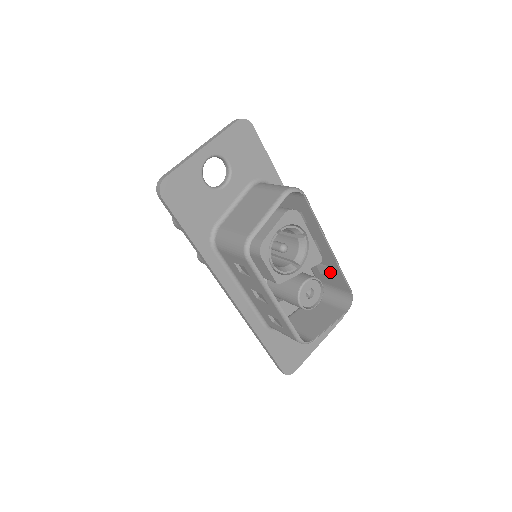
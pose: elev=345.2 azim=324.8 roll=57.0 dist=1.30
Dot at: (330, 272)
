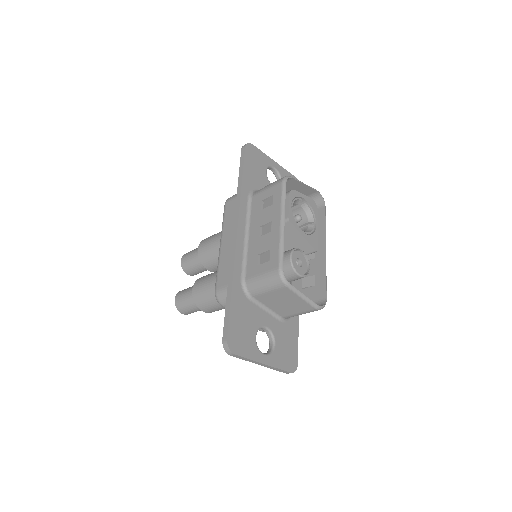
Dot at: (313, 282)
